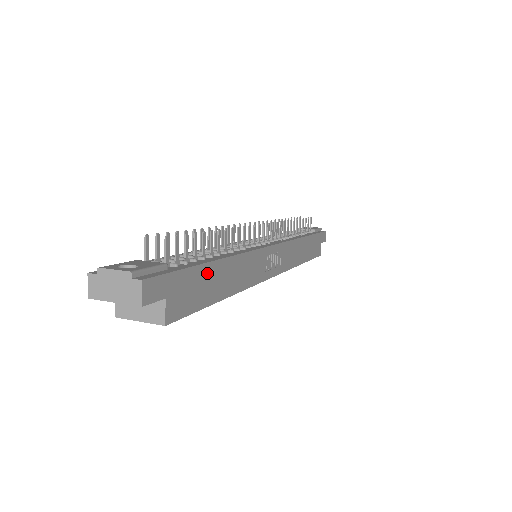
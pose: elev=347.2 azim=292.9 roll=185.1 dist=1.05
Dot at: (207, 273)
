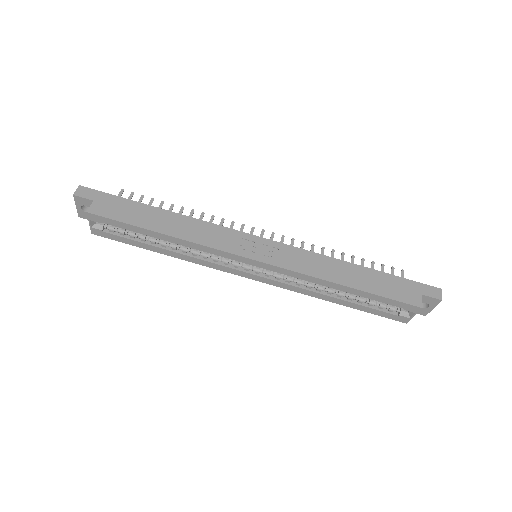
Dot at: (142, 209)
